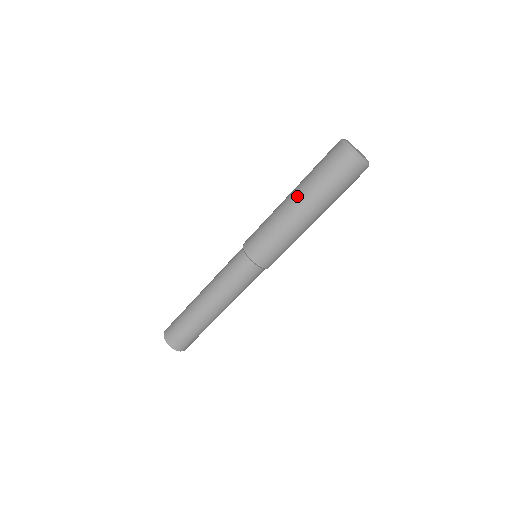
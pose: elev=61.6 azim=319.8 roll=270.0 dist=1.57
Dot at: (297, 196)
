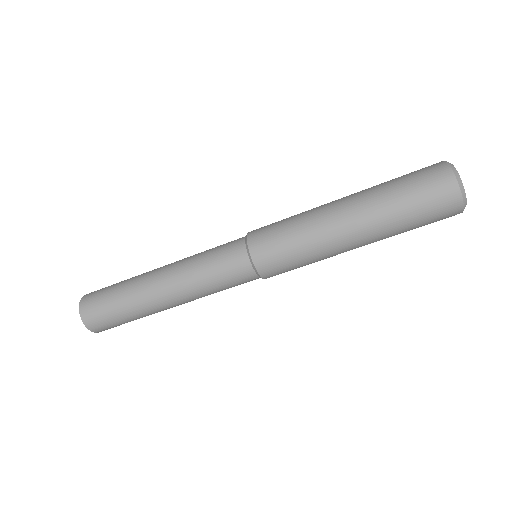
Dot at: (352, 197)
